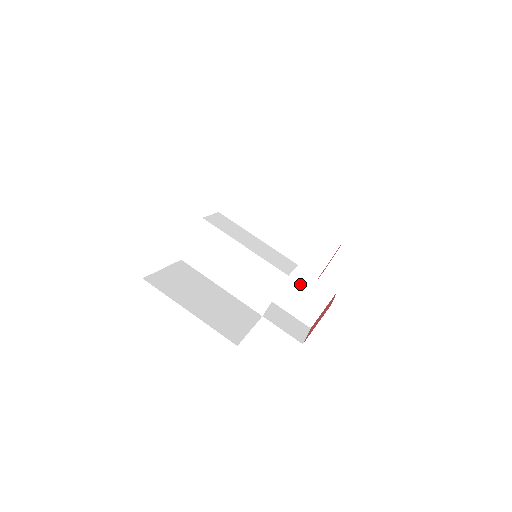
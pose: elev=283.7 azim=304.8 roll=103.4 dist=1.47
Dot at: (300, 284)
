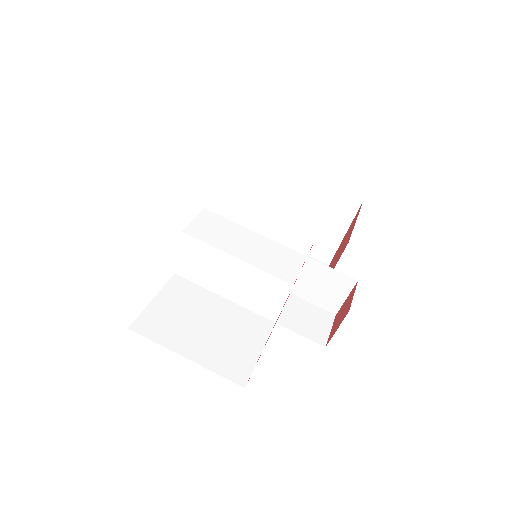
Dot at: (314, 275)
